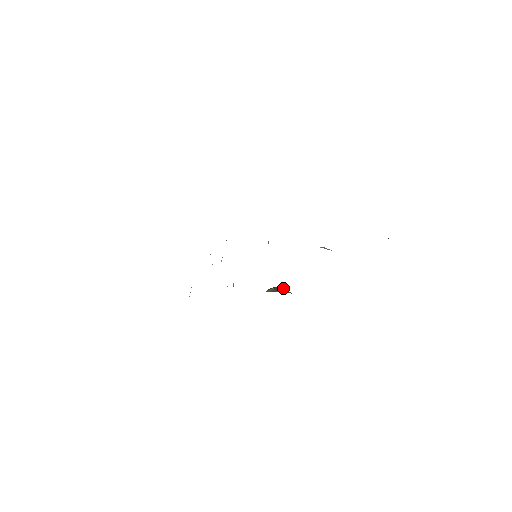
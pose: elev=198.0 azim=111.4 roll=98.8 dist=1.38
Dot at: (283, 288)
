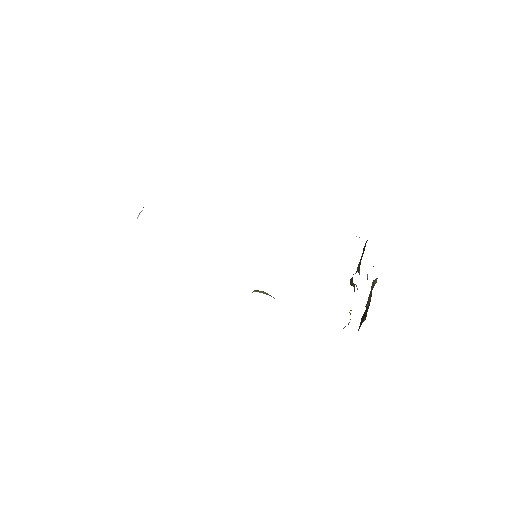
Dot at: occluded
